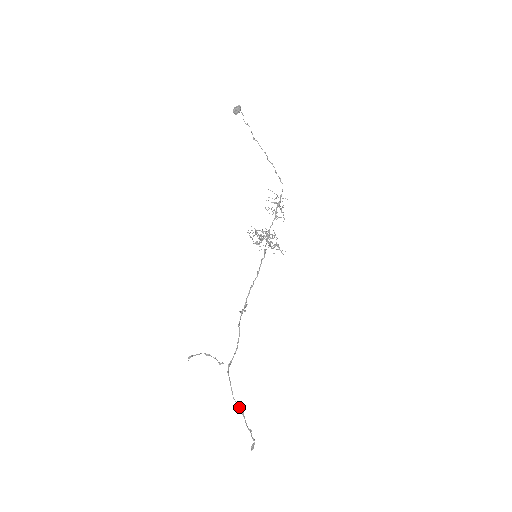
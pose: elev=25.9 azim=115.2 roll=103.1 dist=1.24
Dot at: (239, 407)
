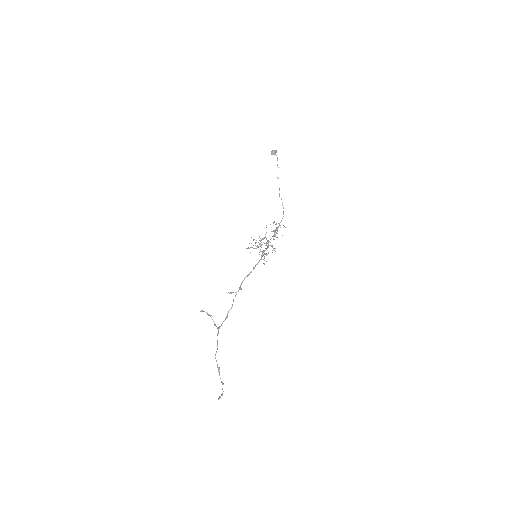
Dot at: occluded
